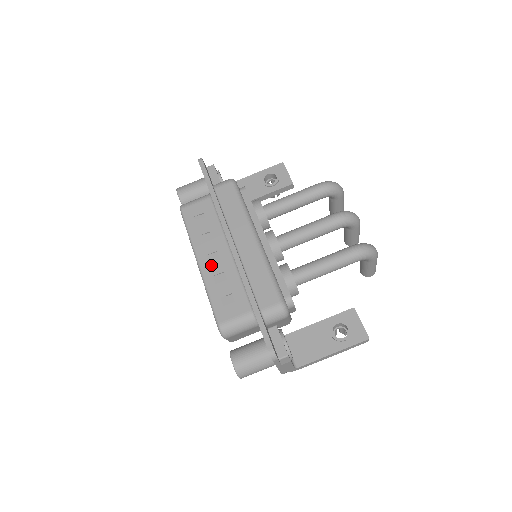
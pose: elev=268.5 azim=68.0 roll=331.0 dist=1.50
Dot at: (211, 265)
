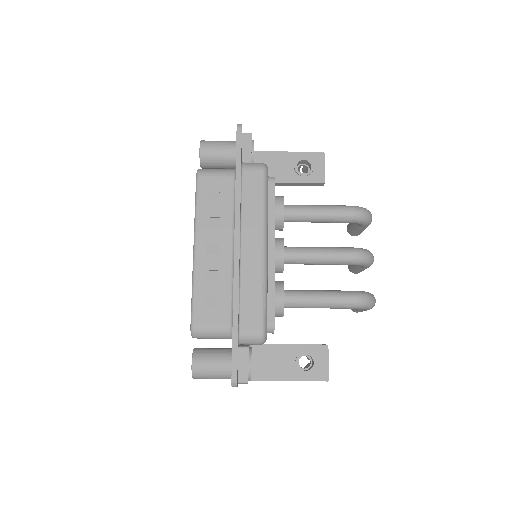
Dot at: (207, 257)
